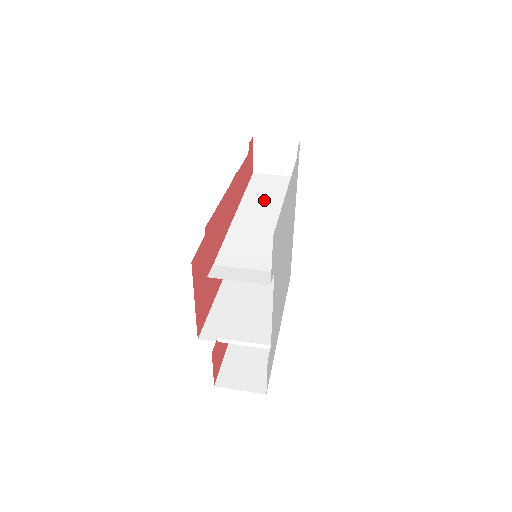
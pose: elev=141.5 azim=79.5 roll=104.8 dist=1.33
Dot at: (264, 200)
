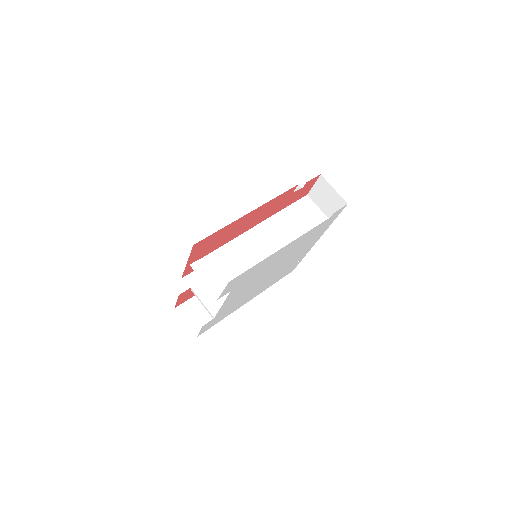
Dot at: (286, 227)
